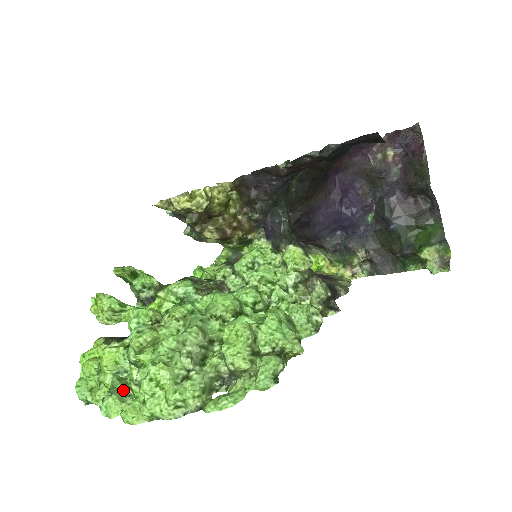
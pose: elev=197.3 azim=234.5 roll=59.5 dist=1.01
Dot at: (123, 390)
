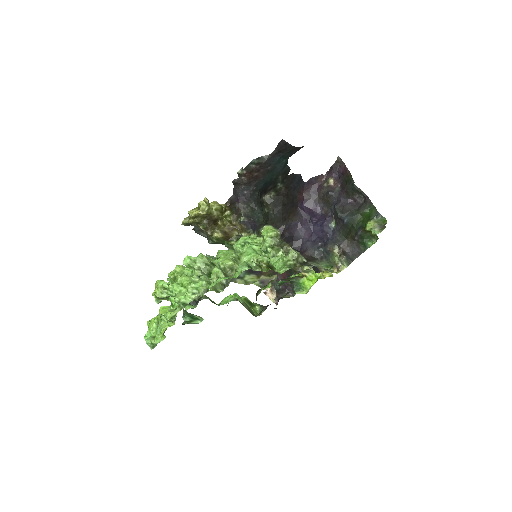
Dot at: occluded
